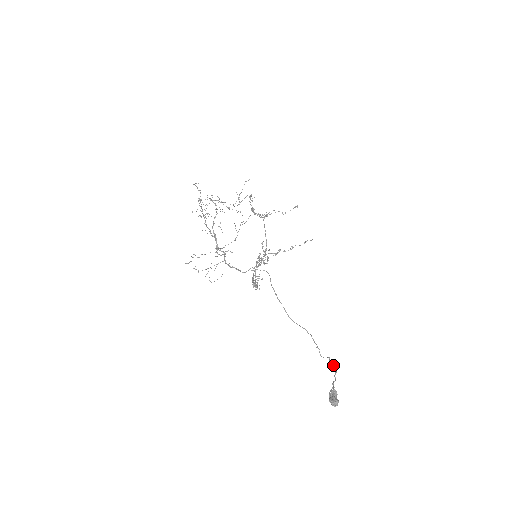
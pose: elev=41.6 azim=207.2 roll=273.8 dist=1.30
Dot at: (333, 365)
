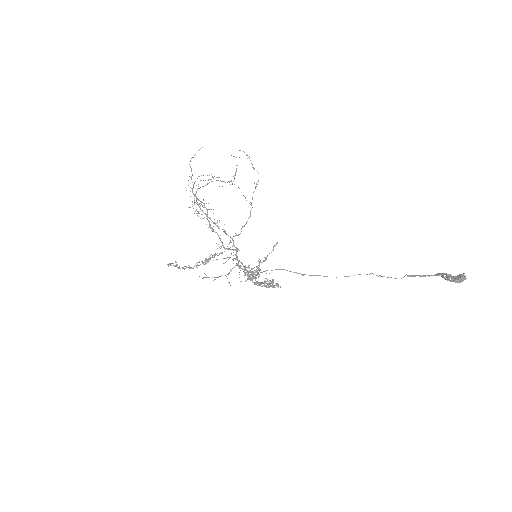
Dot at: occluded
